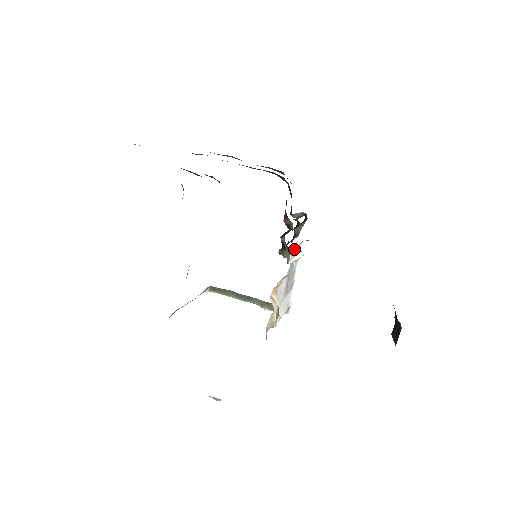
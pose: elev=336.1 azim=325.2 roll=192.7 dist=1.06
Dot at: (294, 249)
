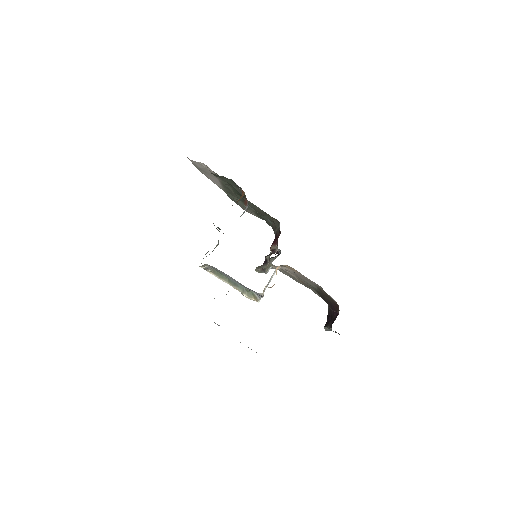
Dot at: (271, 266)
